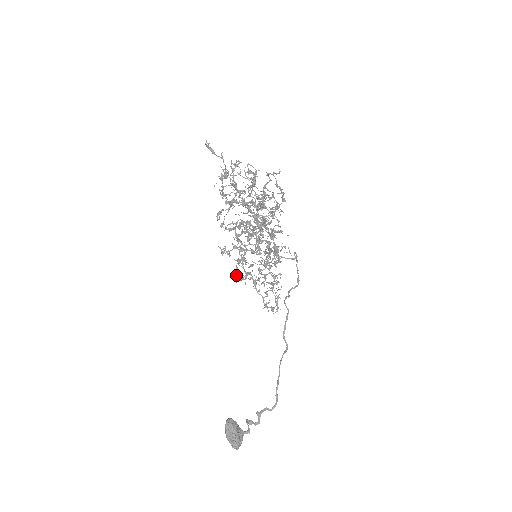
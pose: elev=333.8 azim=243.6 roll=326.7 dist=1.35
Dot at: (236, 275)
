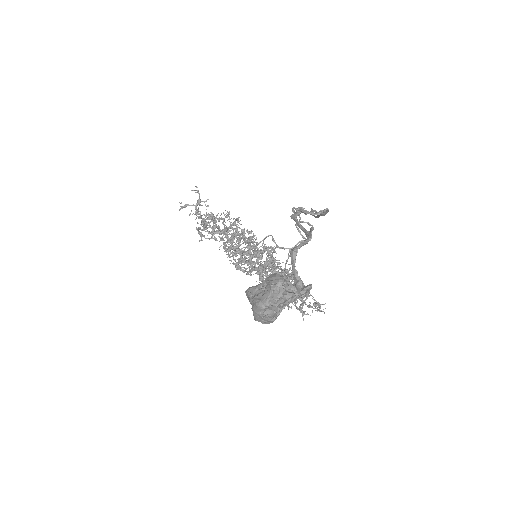
Dot at: (227, 241)
